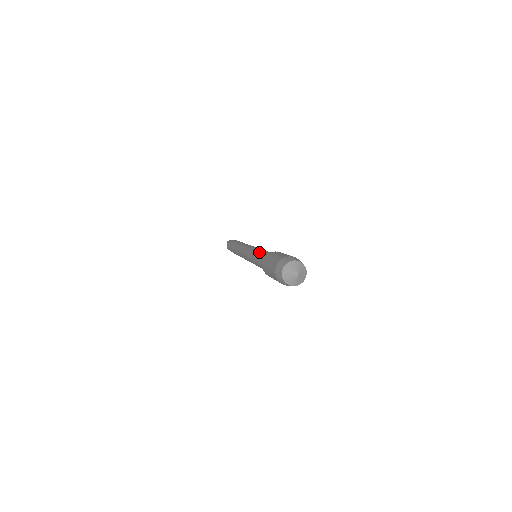
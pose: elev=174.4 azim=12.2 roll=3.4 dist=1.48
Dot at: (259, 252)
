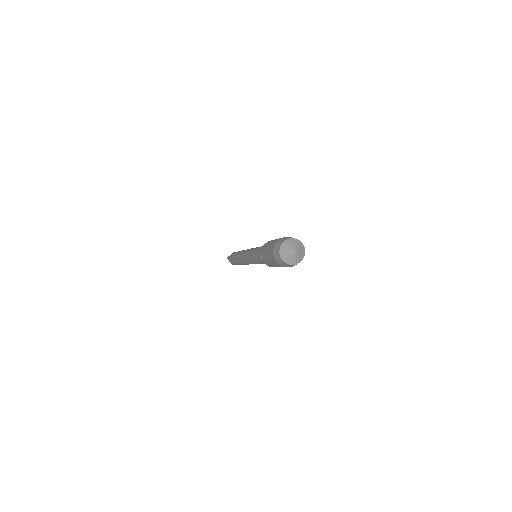
Dot at: occluded
